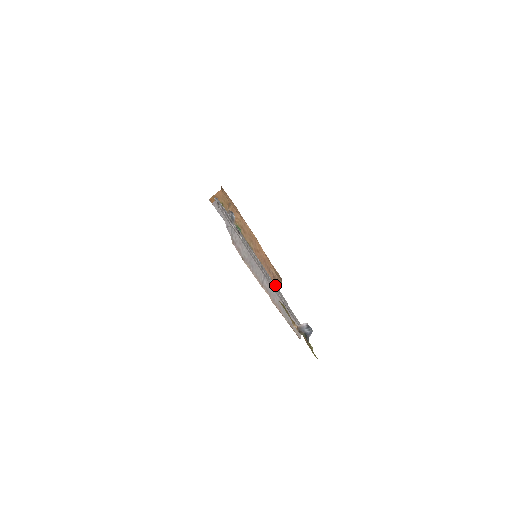
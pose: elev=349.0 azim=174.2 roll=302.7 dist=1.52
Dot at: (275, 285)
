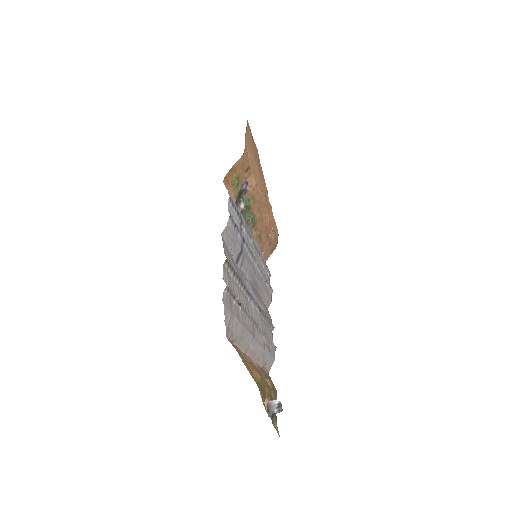
Dot at: (266, 280)
